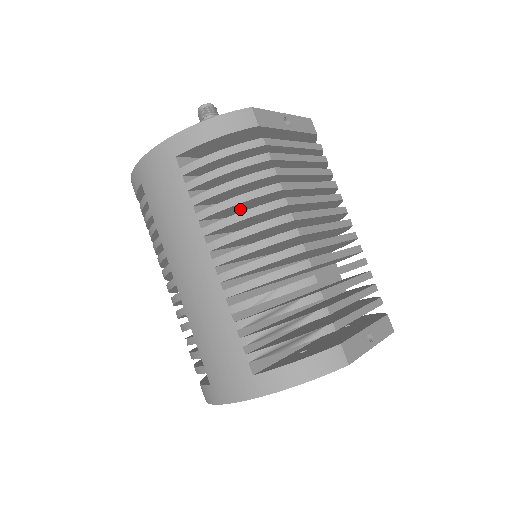
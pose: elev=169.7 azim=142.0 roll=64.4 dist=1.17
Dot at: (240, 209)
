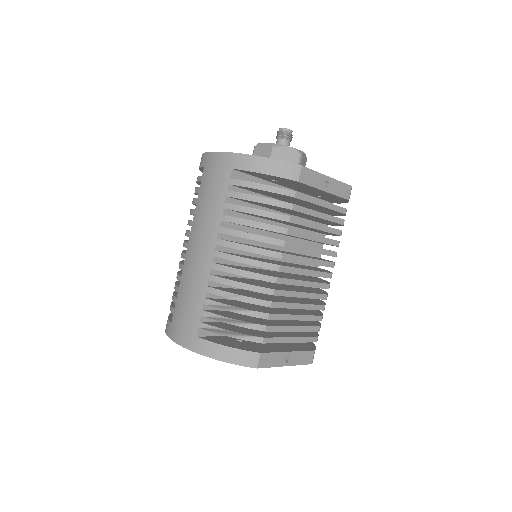
Dot at: occluded
